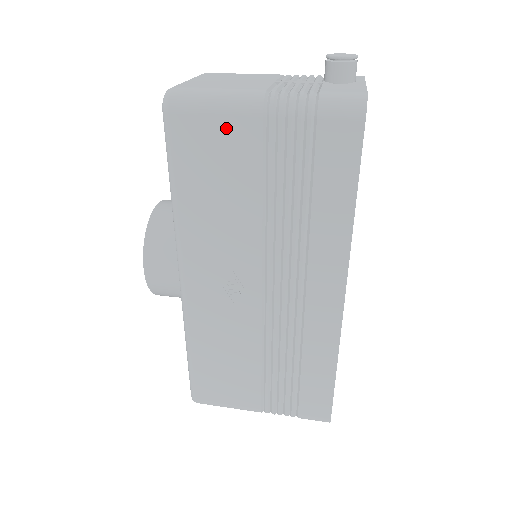
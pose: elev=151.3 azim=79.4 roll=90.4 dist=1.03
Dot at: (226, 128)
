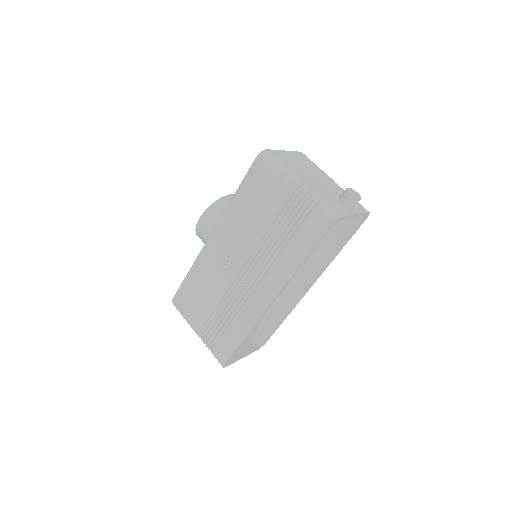
Dot at: (275, 184)
